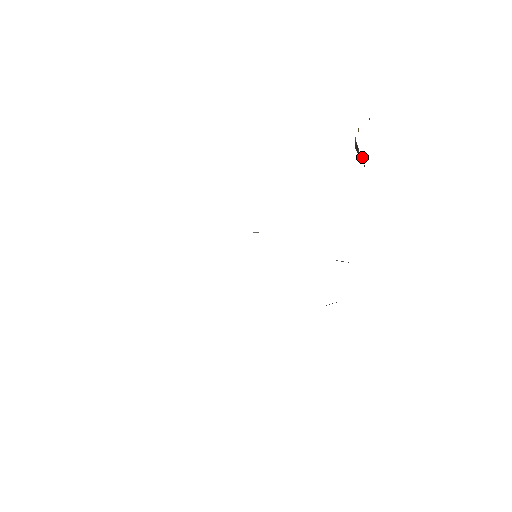
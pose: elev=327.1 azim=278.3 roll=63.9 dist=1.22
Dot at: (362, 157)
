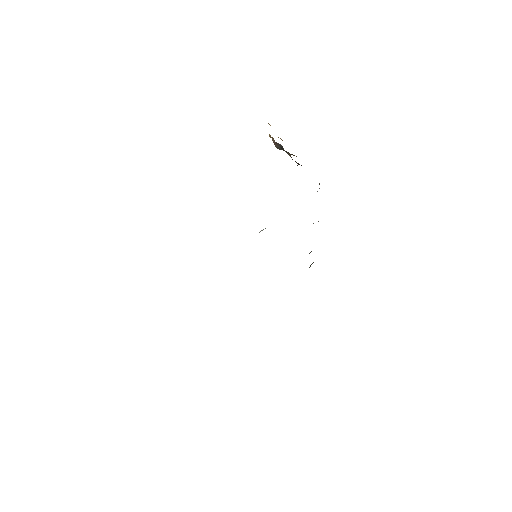
Dot at: (283, 150)
